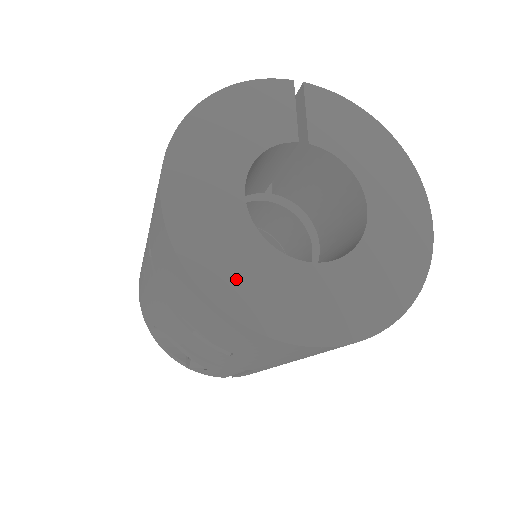
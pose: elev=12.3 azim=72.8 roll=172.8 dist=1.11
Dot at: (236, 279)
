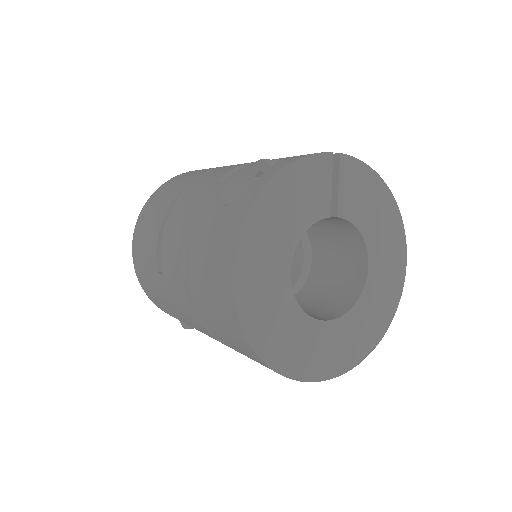
Dot at: (282, 344)
